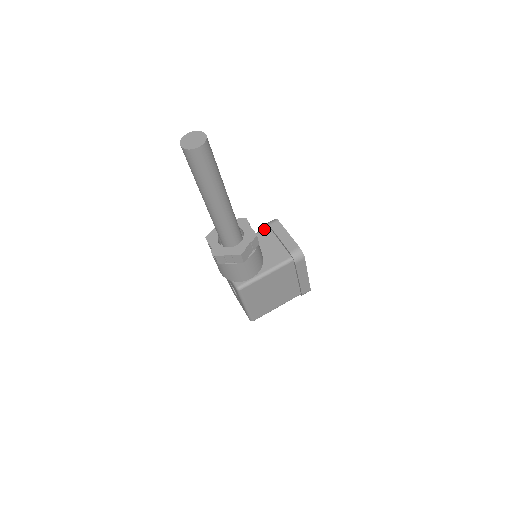
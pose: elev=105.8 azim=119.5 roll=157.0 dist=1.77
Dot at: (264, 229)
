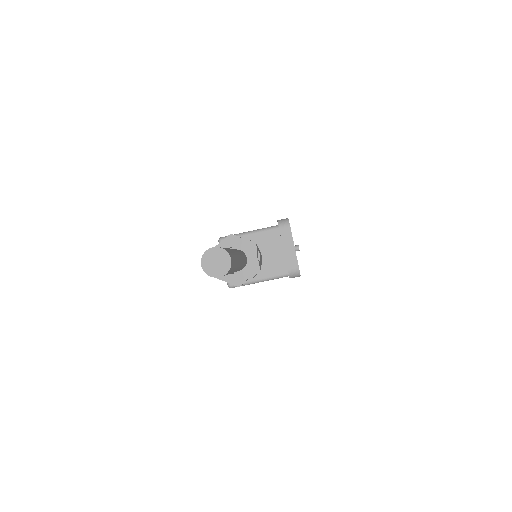
Dot at: (273, 228)
